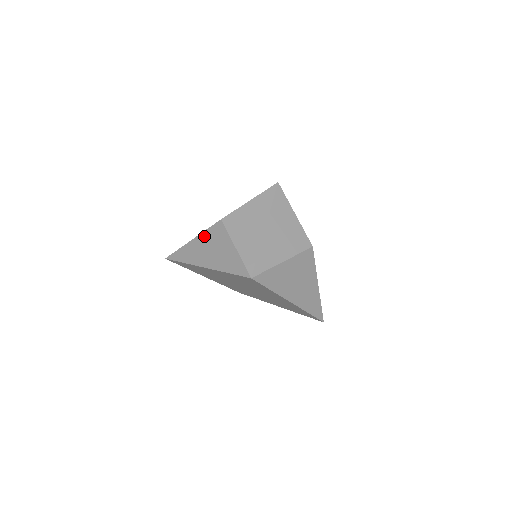
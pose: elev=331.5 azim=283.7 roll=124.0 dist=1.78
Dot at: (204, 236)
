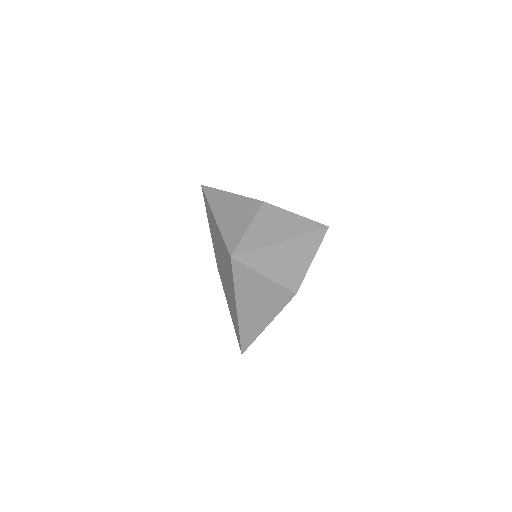
Dot at: (240, 199)
